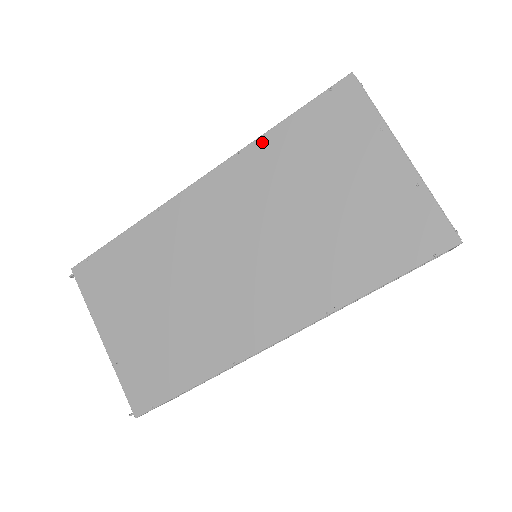
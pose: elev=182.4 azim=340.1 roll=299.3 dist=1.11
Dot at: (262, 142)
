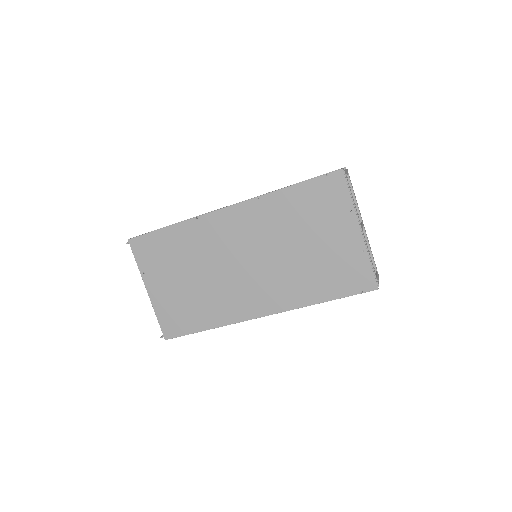
Dot at: (275, 195)
